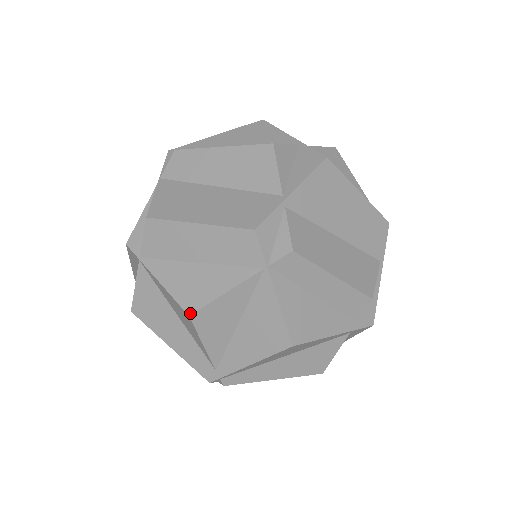
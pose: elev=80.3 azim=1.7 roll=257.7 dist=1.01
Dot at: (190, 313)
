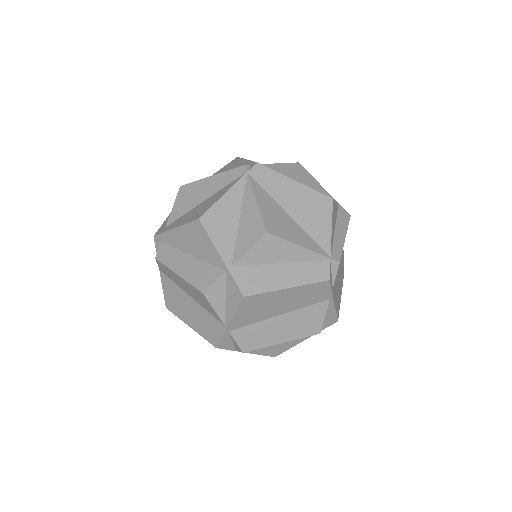
Dot at: occluded
